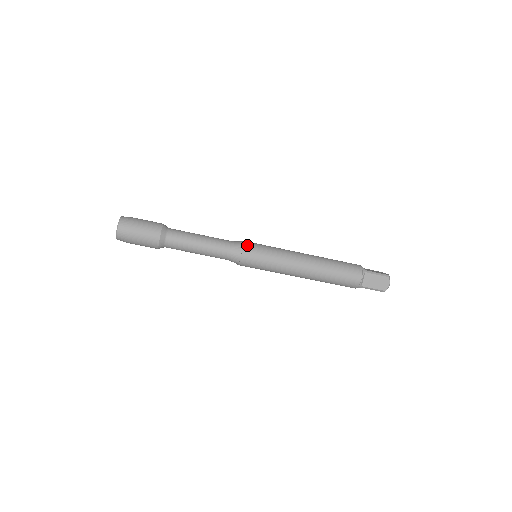
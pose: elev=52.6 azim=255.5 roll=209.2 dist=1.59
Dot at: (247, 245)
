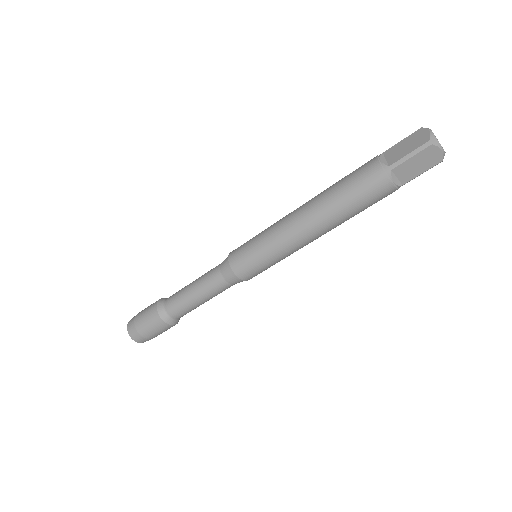
Dot at: (235, 265)
